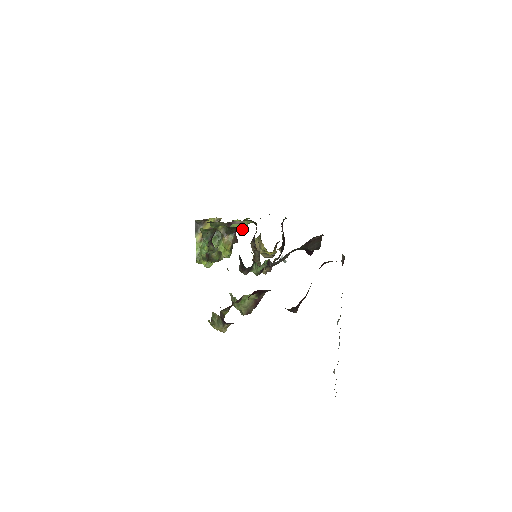
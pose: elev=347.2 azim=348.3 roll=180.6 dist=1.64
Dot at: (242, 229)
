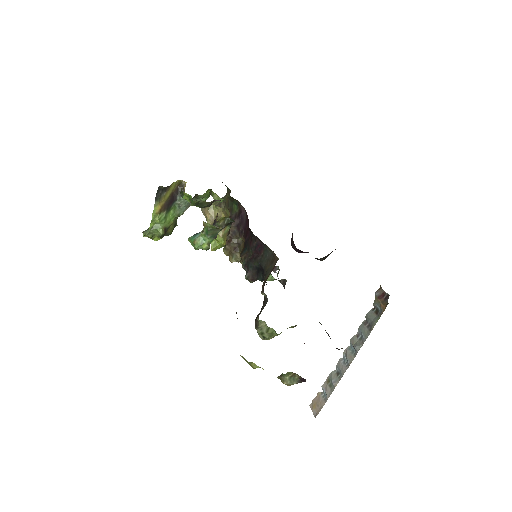
Dot at: (206, 198)
